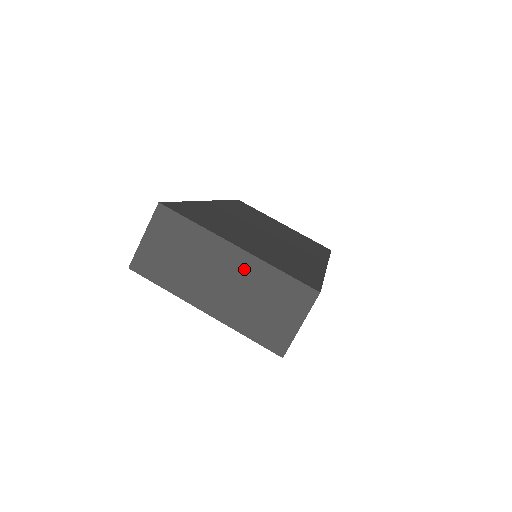
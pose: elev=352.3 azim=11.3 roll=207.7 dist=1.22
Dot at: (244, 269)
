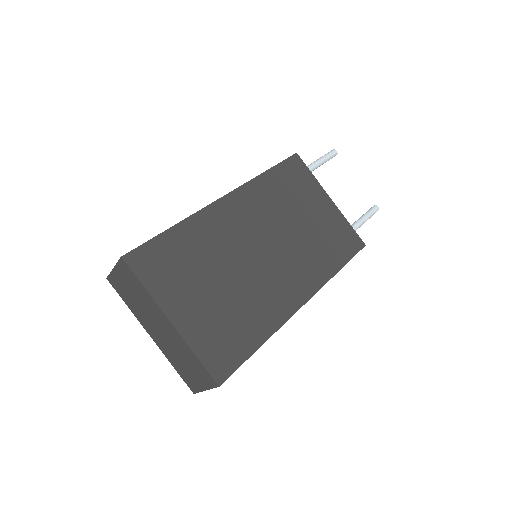
Dot at: (174, 336)
